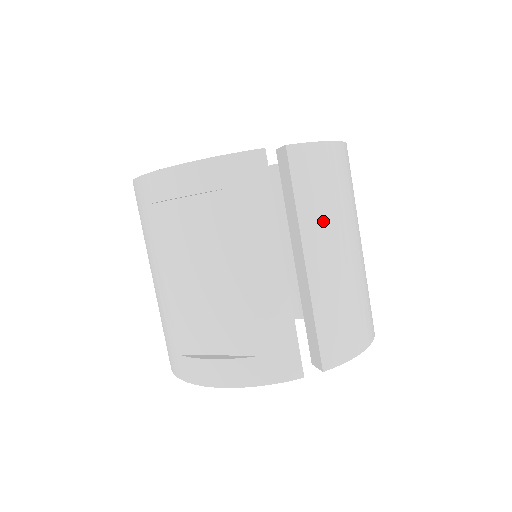
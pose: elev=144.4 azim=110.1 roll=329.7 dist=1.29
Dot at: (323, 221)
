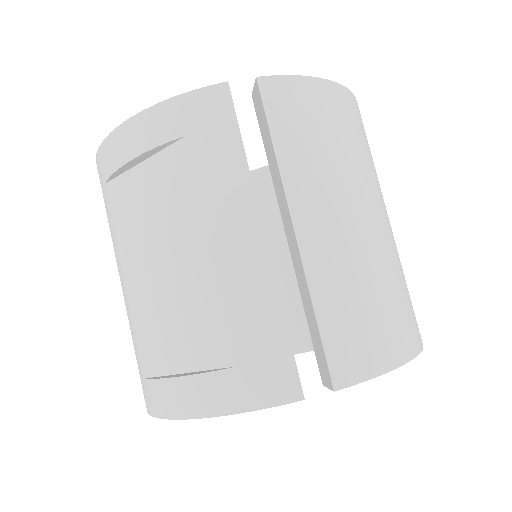
Dot at: (318, 175)
